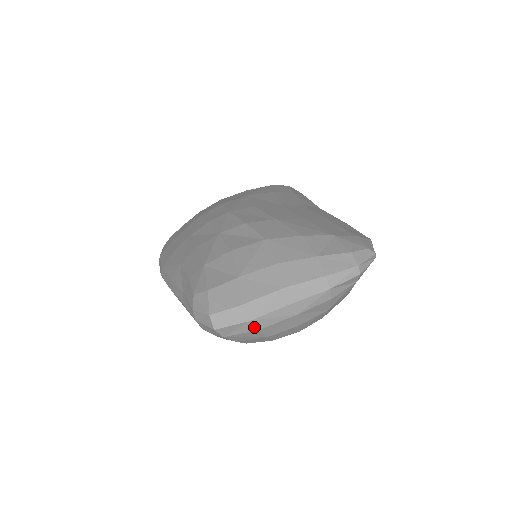
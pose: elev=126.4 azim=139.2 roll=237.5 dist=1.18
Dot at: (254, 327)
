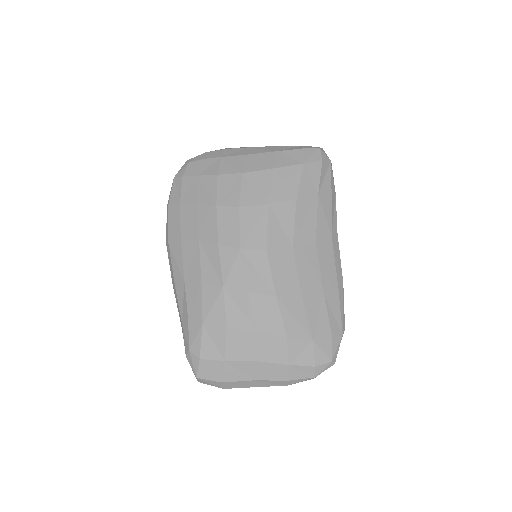
Dot at: occluded
